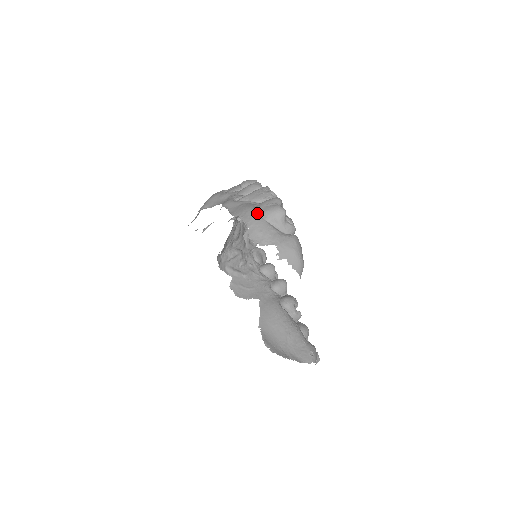
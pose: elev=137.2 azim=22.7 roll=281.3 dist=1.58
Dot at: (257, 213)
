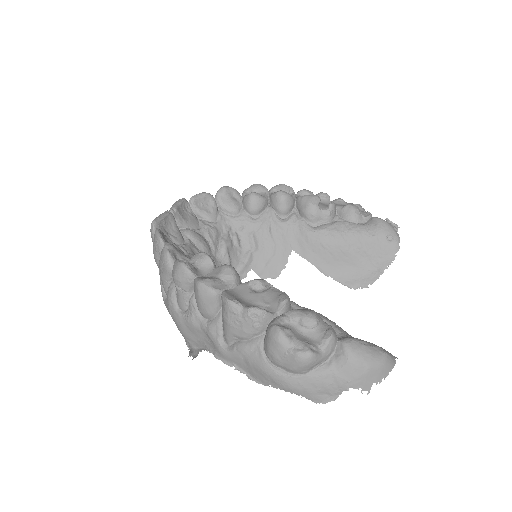
Dot at: (285, 375)
